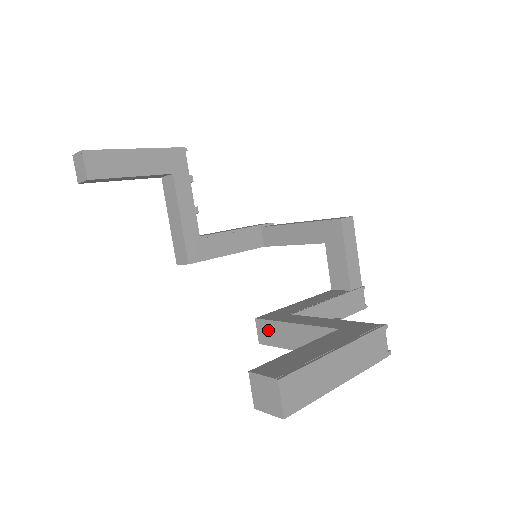
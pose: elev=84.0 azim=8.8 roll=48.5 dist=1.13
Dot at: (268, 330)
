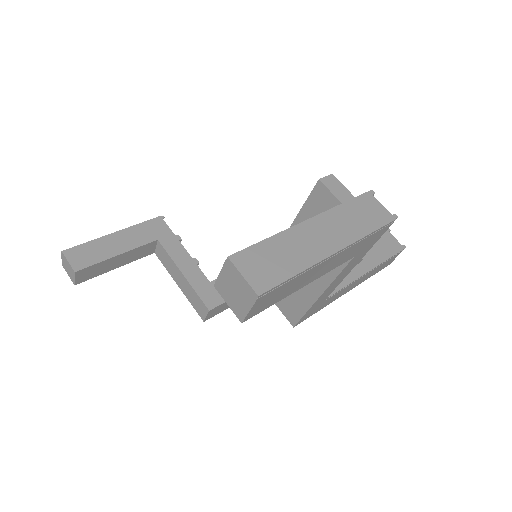
Dot at: (289, 303)
